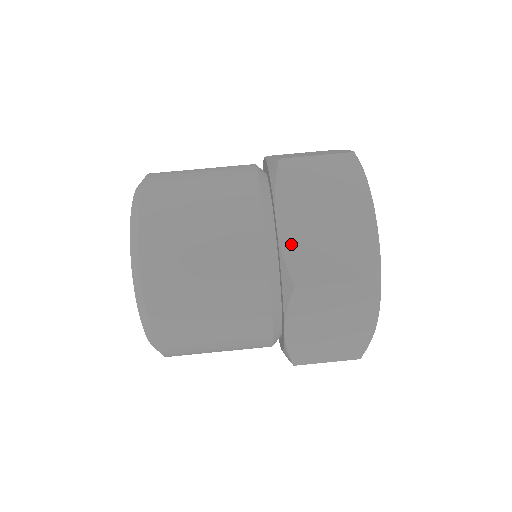
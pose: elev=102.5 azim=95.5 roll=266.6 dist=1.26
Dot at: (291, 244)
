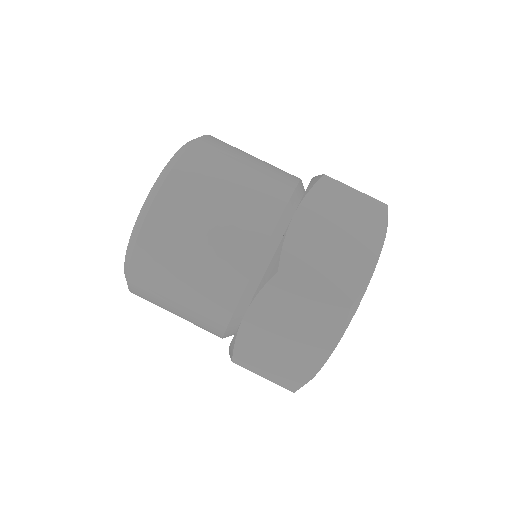
Dot at: (296, 238)
